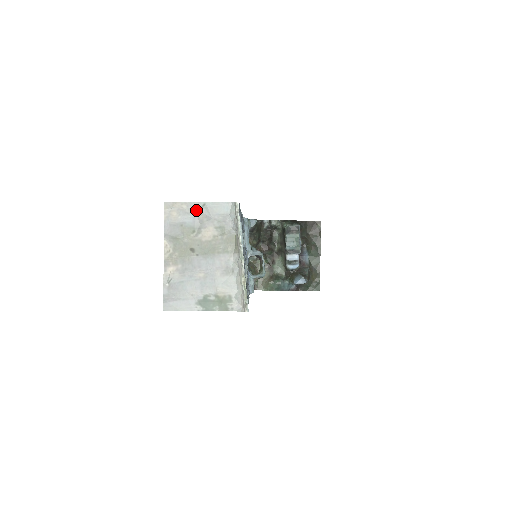
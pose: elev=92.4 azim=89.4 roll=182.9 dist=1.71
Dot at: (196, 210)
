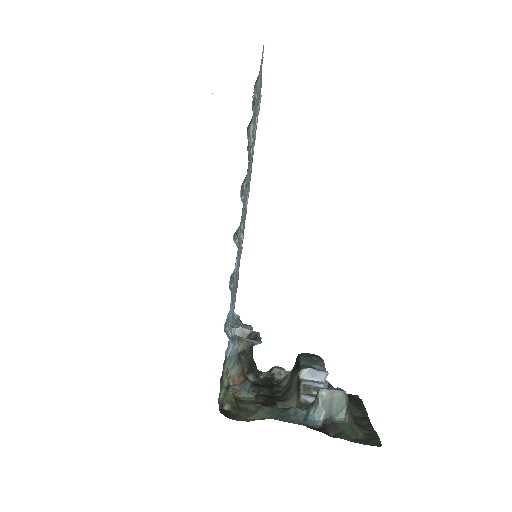
Dot at: occluded
